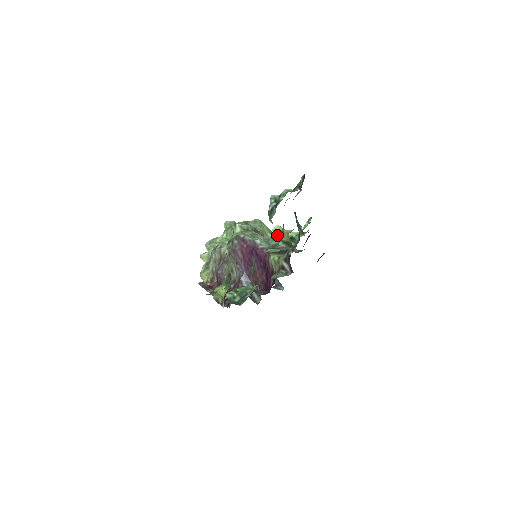
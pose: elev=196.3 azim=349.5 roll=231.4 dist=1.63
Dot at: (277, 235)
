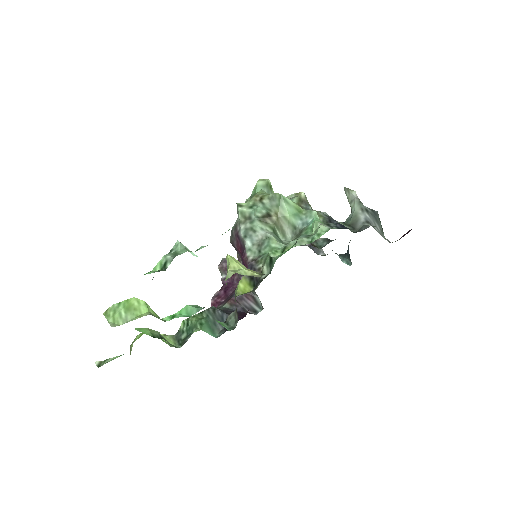
Dot at: occluded
